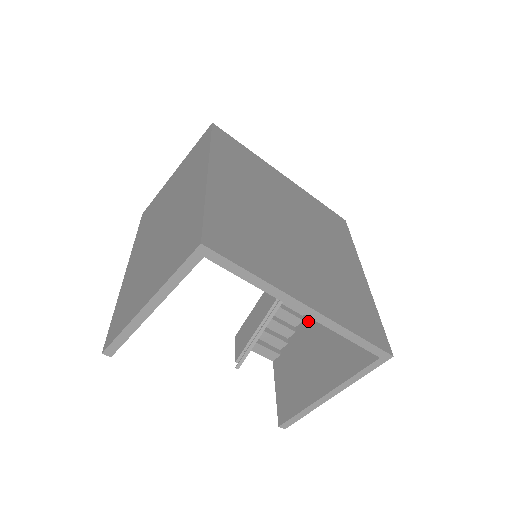
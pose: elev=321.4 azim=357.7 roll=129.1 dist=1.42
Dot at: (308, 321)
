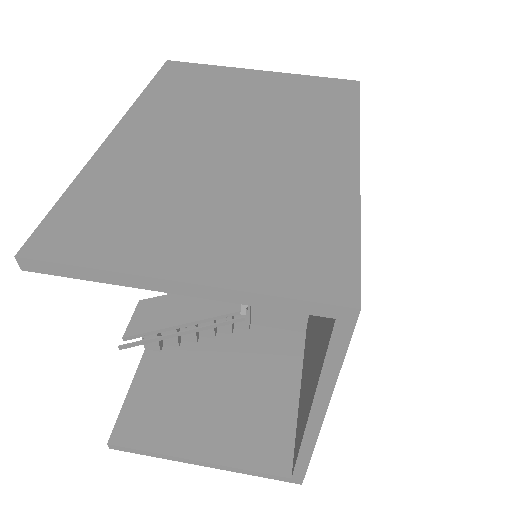
Dot at: (221, 345)
